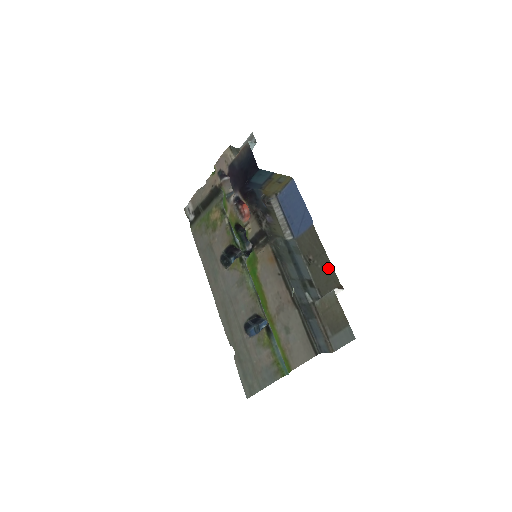
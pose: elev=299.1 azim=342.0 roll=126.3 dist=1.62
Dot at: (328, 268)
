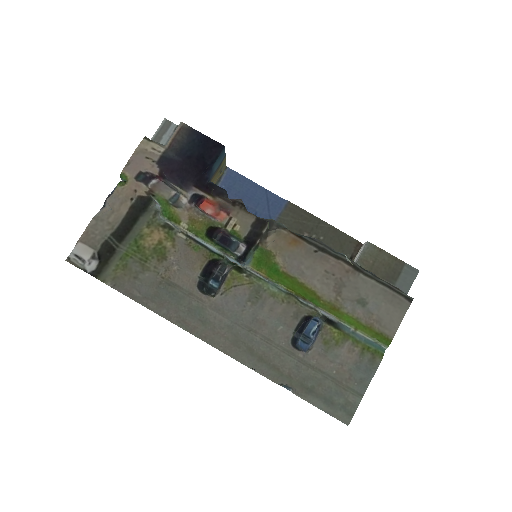
Dot at: (335, 233)
